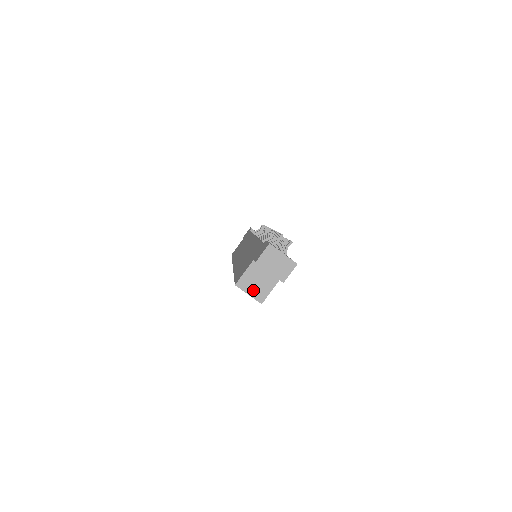
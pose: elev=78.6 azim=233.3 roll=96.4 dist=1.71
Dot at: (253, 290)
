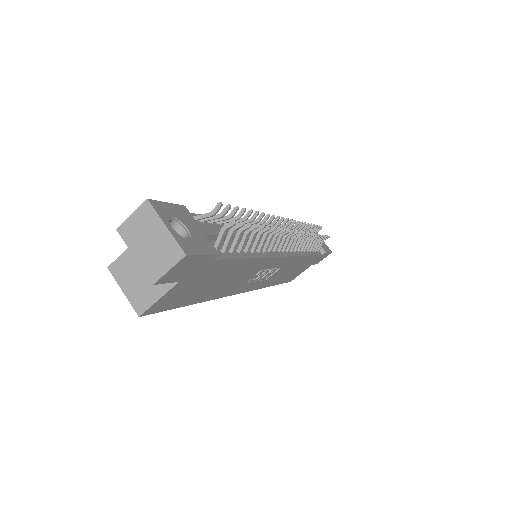
Dot at: (132, 286)
